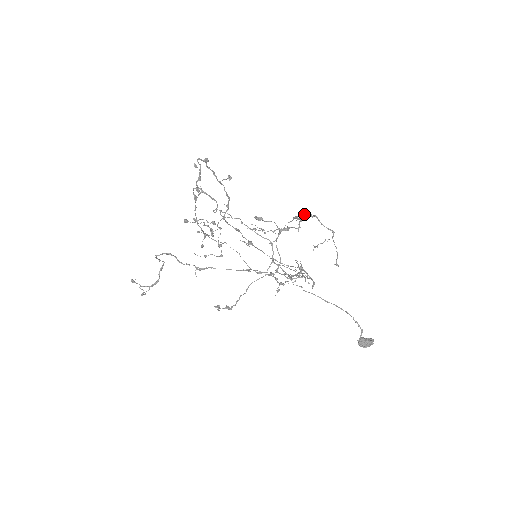
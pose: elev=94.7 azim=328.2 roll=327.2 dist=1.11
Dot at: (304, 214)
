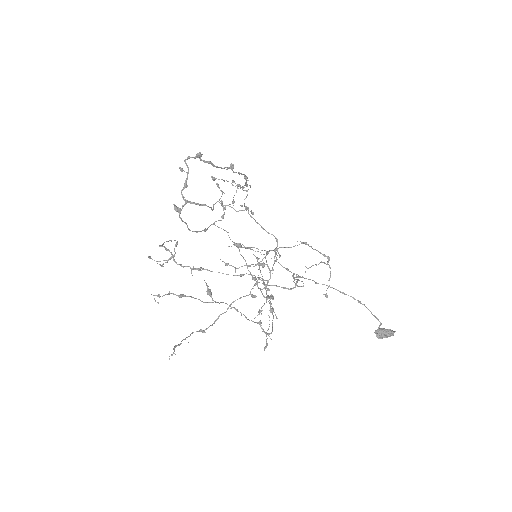
Dot at: (286, 247)
